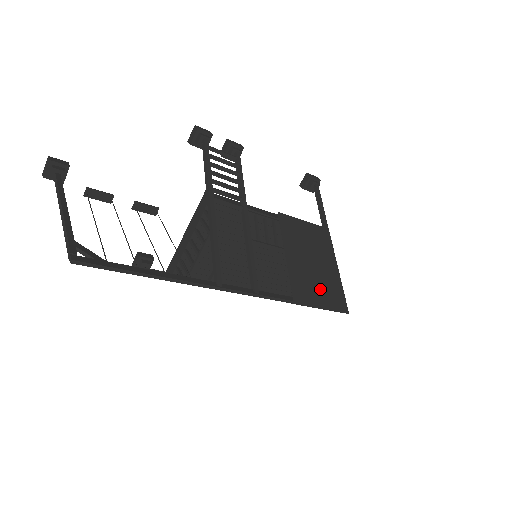
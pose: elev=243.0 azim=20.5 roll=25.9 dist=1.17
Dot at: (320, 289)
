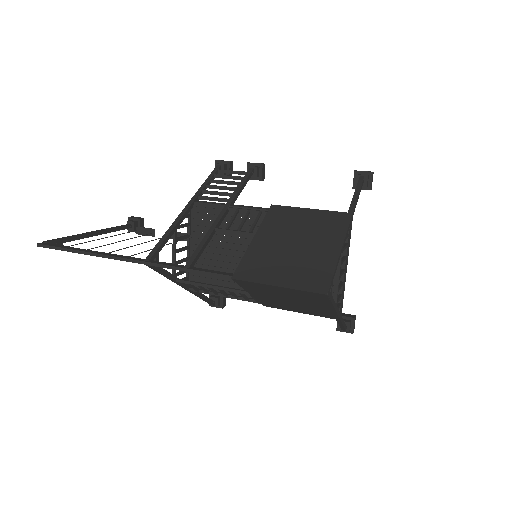
Dot at: (288, 267)
